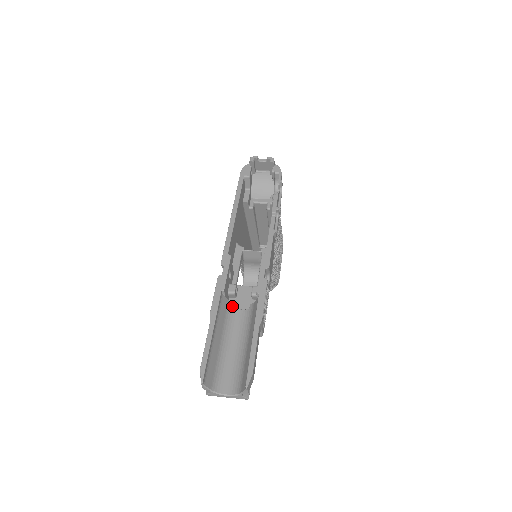
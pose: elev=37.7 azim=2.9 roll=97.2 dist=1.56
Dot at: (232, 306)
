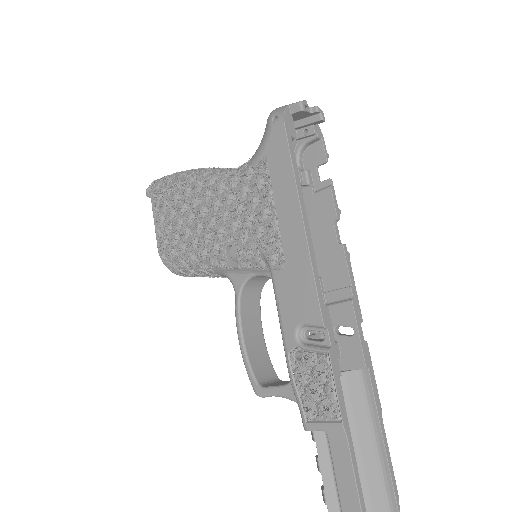
Dot at: occluded
